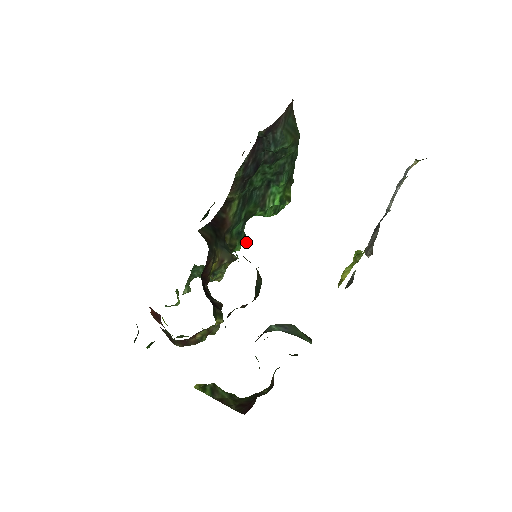
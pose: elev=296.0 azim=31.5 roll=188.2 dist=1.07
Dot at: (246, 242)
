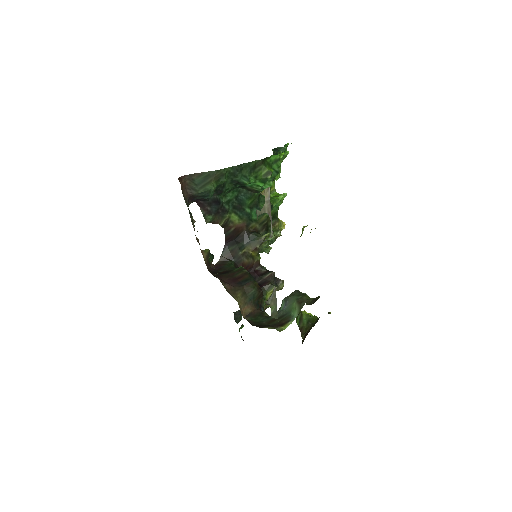
Dot at: (278, 201)
